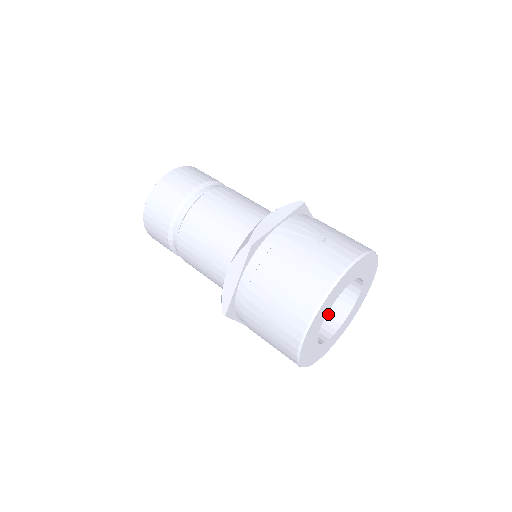
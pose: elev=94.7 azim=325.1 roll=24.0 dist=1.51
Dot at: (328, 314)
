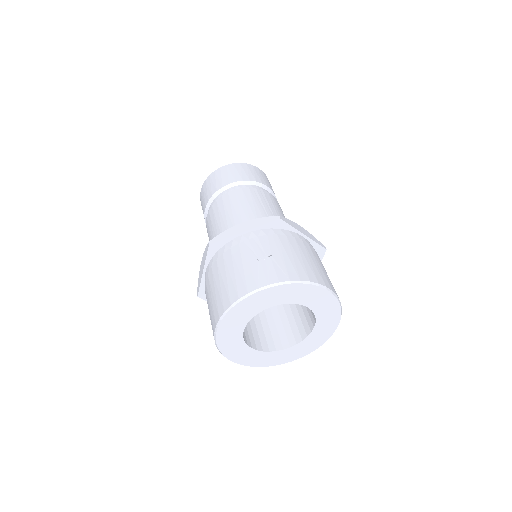
Dot at: (293, 329)
